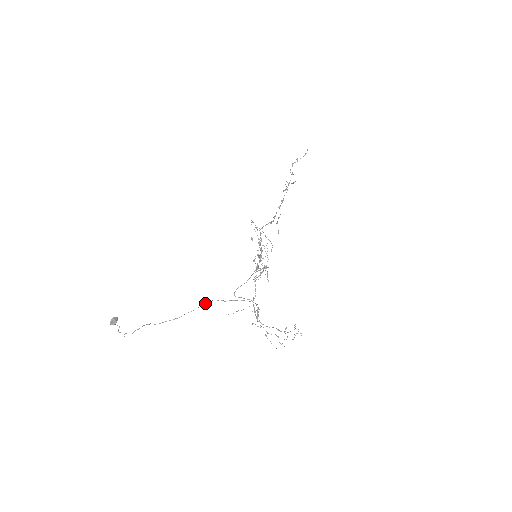
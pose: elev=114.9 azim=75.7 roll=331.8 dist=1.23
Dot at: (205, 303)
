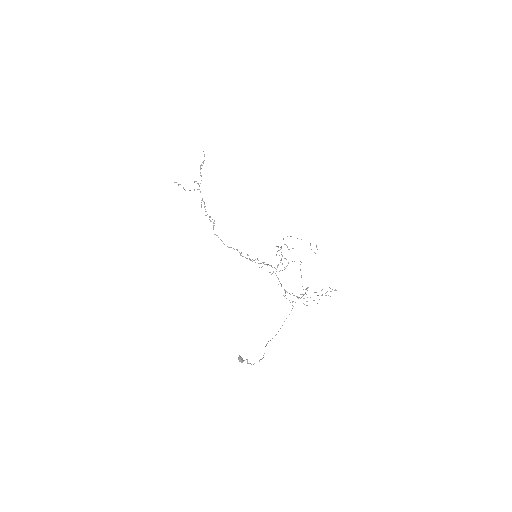
Dot at: occluded
